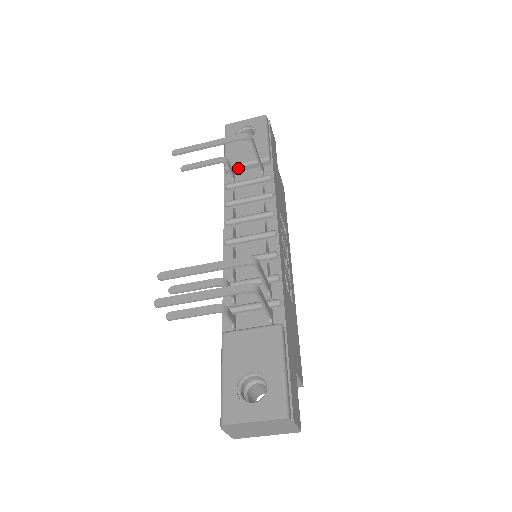
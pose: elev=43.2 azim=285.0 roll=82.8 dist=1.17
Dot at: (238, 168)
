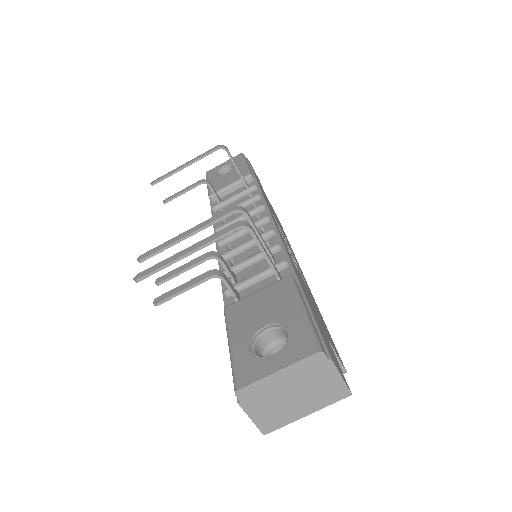
Dot at: (222, 193)
